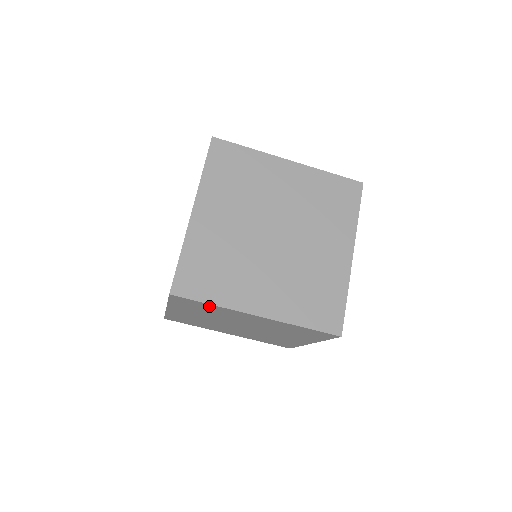
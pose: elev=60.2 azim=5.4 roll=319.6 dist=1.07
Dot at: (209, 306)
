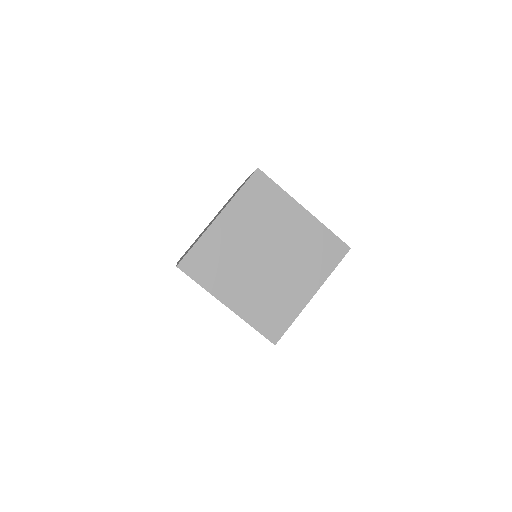
Dot at: occluded
